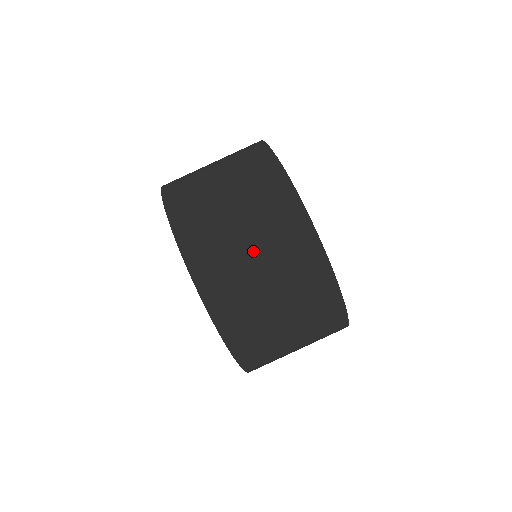
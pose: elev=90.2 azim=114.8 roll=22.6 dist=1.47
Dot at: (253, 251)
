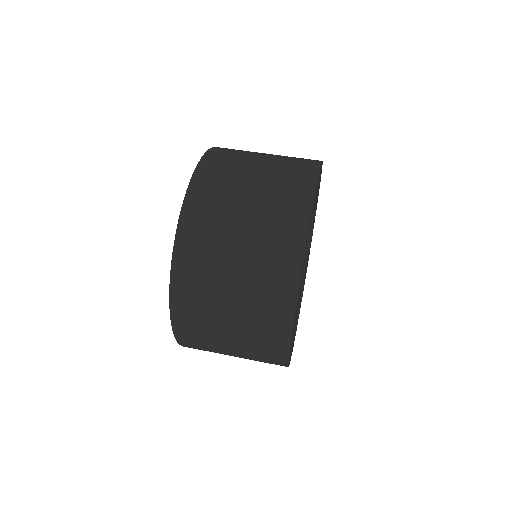
Dot at: occluded
